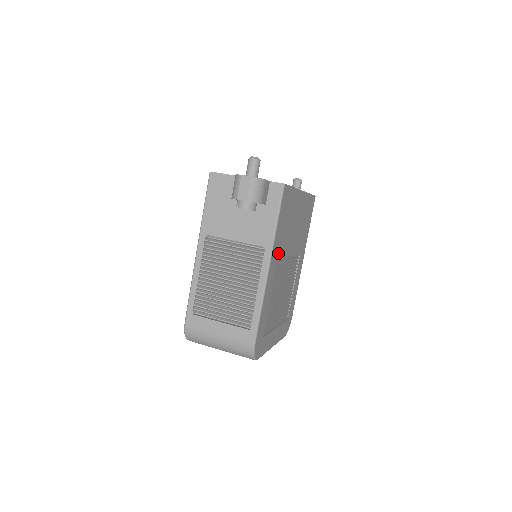
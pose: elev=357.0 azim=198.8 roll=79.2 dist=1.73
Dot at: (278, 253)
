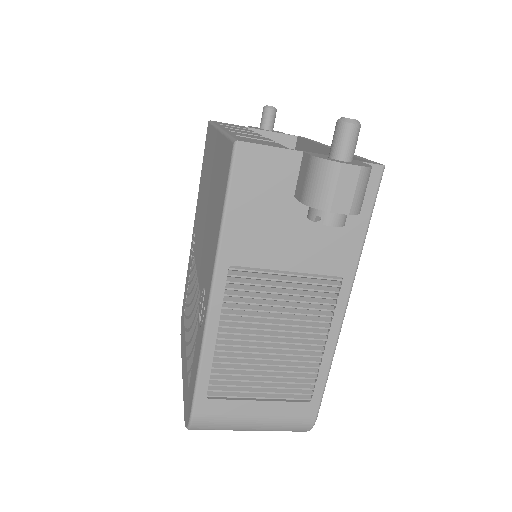
Dot at: occluded
